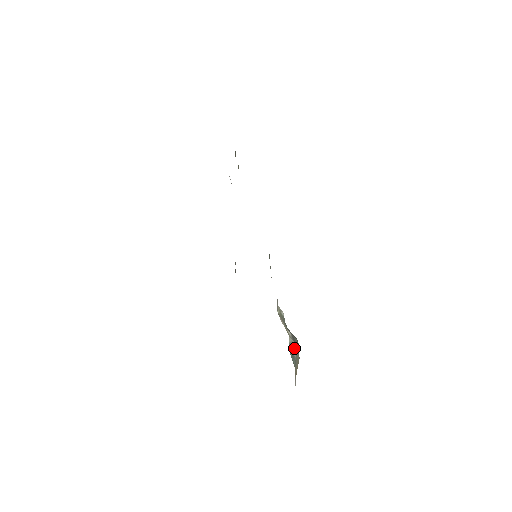
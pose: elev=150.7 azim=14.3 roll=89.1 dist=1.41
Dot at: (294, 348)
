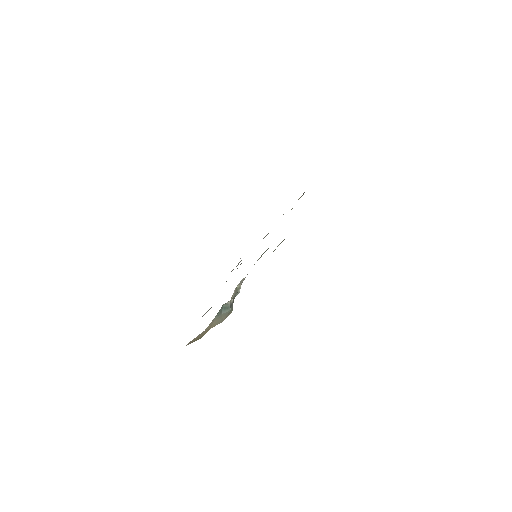
Dot at: (226, 309)
